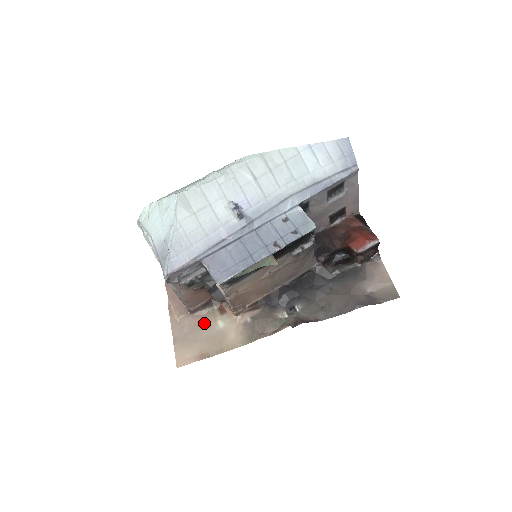
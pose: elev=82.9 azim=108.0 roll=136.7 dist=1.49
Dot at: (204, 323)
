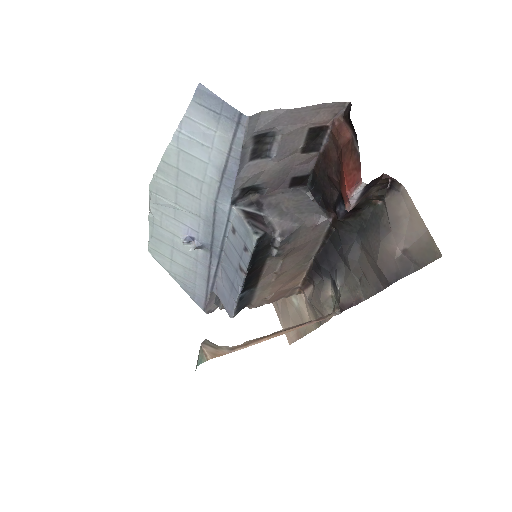
Dot at: (285, 301)
